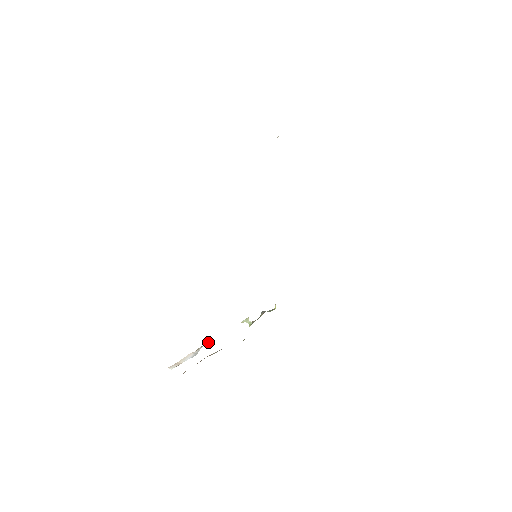
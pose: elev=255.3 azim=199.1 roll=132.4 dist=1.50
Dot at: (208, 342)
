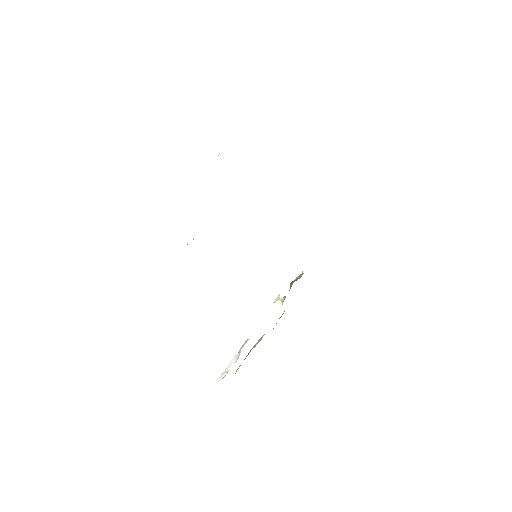
Dot at: (246, 341)
